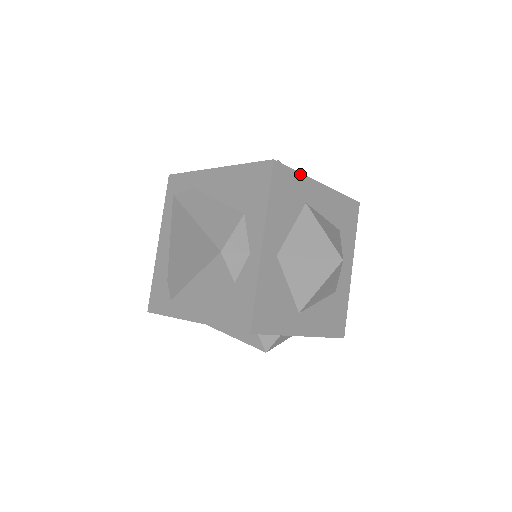
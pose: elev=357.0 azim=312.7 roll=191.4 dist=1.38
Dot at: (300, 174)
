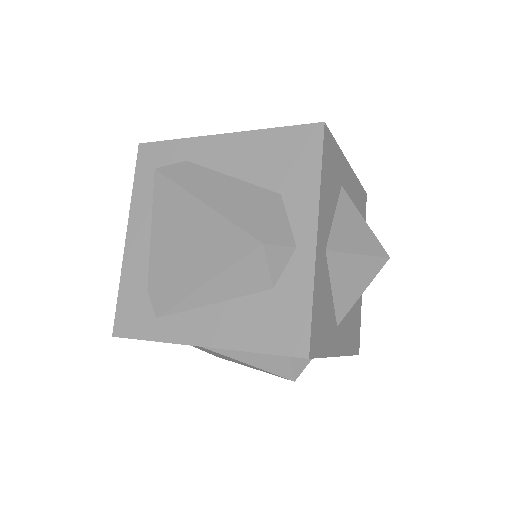
Dot at: (338, 148)
